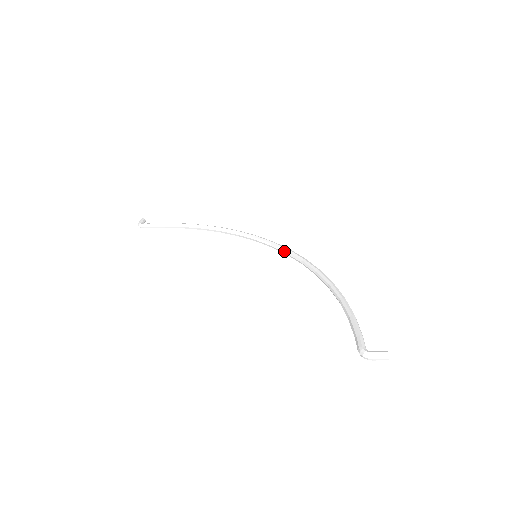
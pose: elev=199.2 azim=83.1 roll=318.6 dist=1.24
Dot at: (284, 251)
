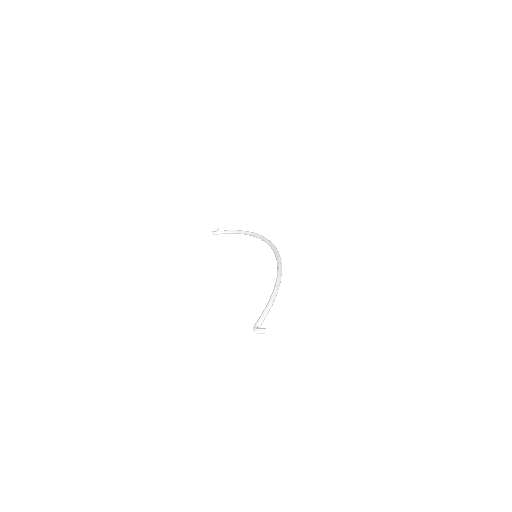
Dot at: (274, 251)
